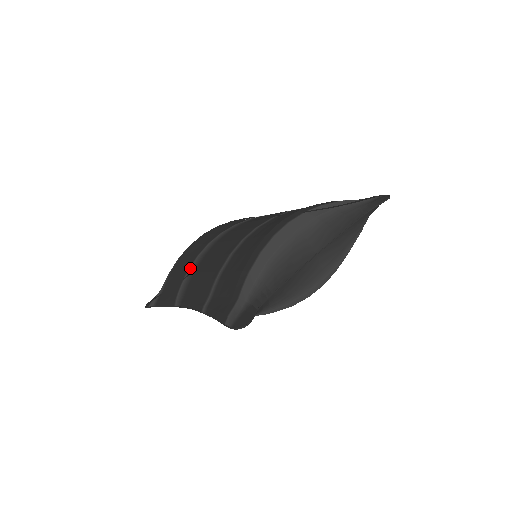
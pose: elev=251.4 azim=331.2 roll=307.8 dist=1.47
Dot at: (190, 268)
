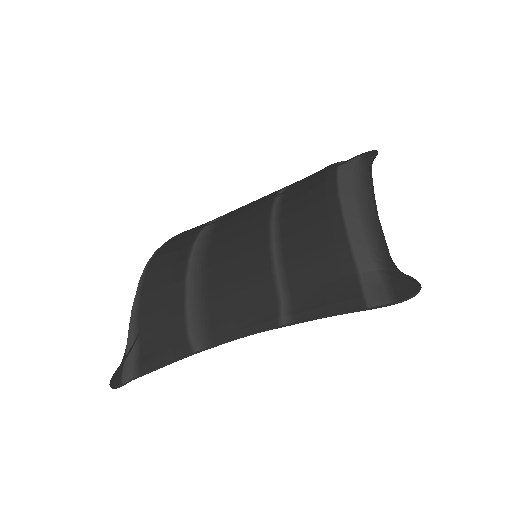
Dot at: (187, 295)
